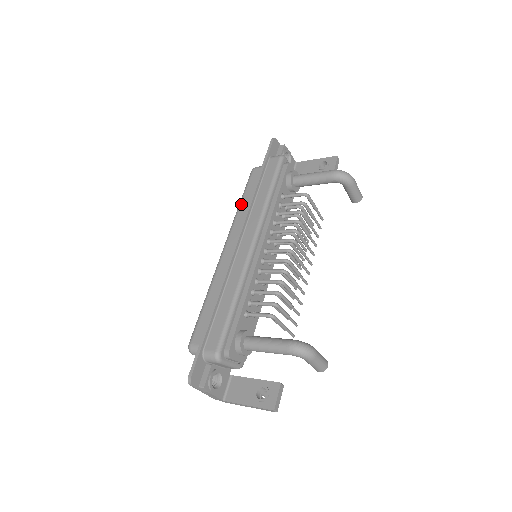
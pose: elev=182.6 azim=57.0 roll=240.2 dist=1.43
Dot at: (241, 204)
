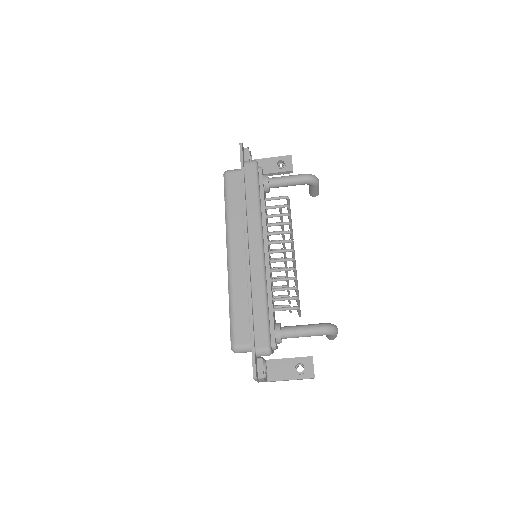
Dot at: (229, 210)
